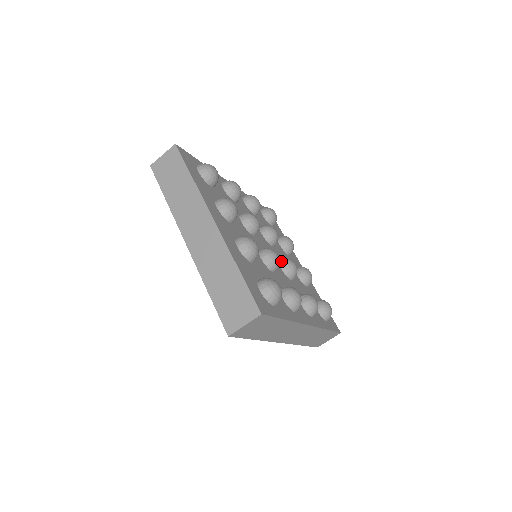
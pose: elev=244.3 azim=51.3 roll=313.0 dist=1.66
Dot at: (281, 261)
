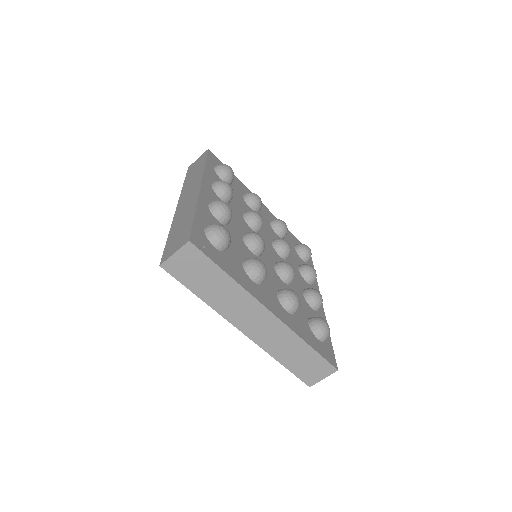
Dot at: (278, 250)
